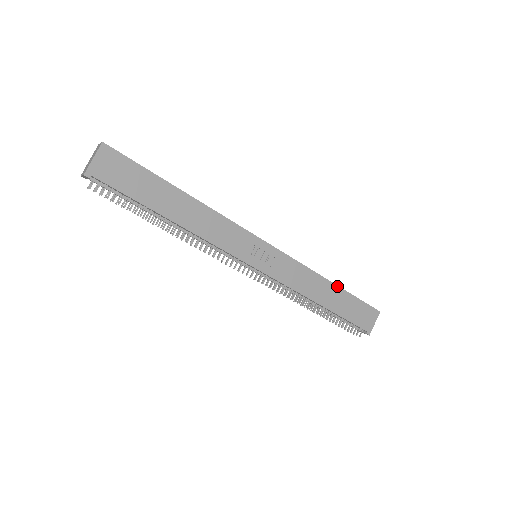
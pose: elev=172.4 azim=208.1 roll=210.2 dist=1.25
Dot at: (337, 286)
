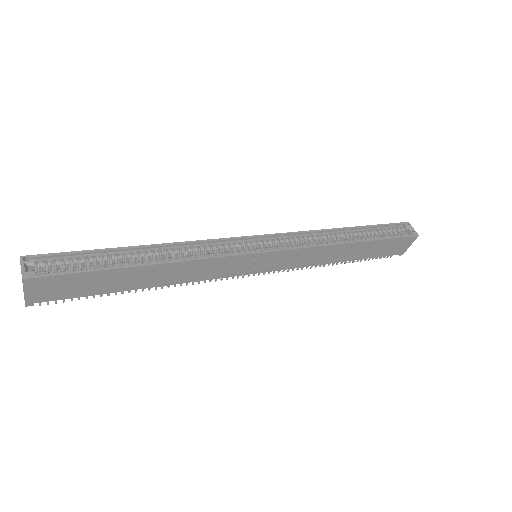
Dot at: (362, 242)
